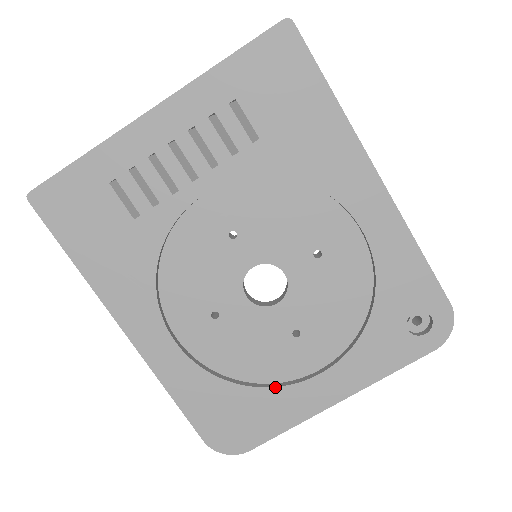
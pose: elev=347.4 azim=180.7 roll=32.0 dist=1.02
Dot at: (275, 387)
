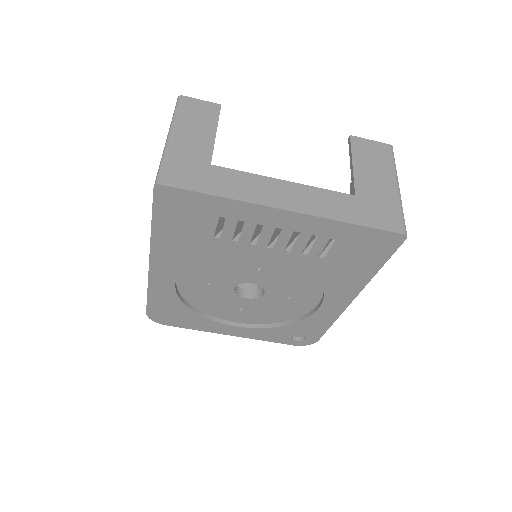
Dot at: (208, 319)
